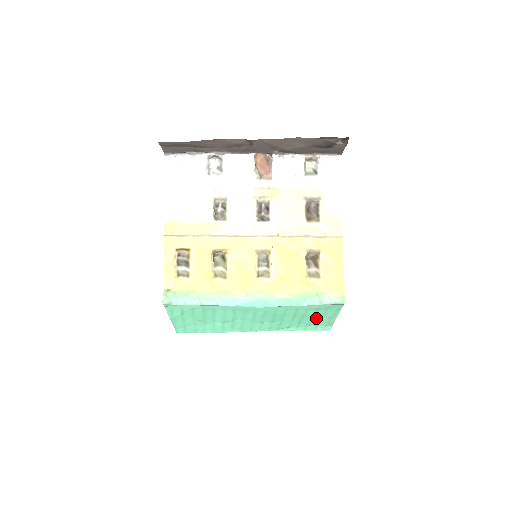
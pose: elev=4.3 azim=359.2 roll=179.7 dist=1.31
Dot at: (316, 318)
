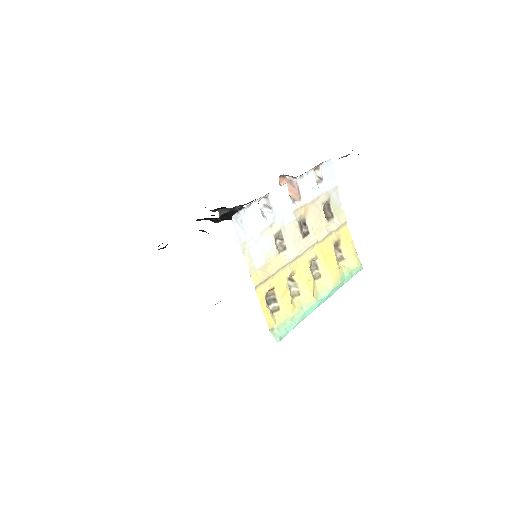
Dot at: occluded
